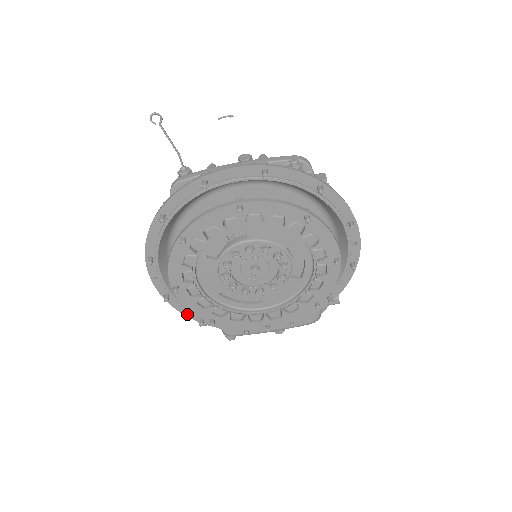
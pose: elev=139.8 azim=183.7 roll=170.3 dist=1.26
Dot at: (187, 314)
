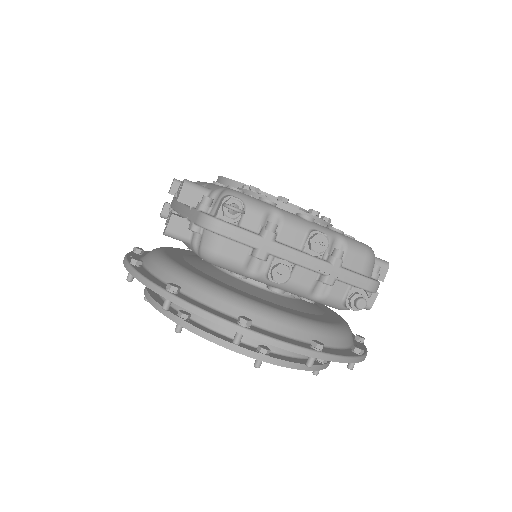
Dot at: occluded
